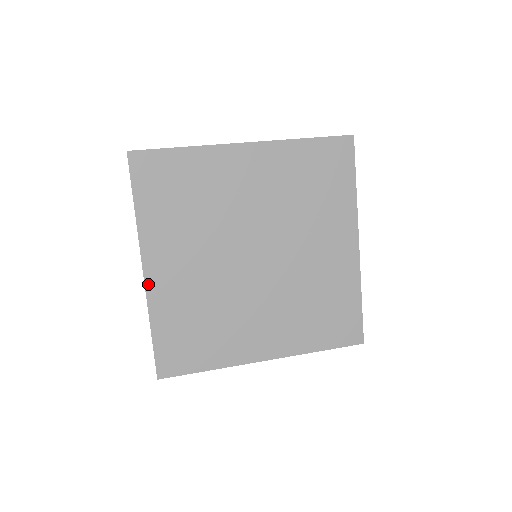
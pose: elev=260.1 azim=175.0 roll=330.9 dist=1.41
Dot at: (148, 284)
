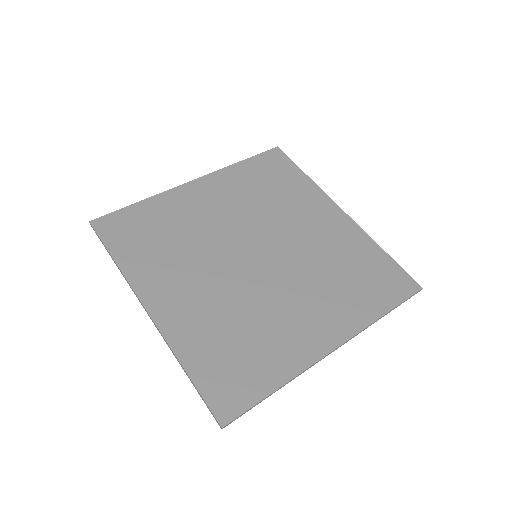
Dot at: (183, 187)
